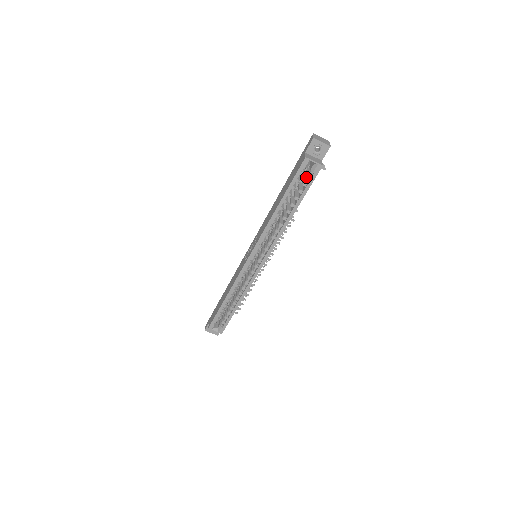
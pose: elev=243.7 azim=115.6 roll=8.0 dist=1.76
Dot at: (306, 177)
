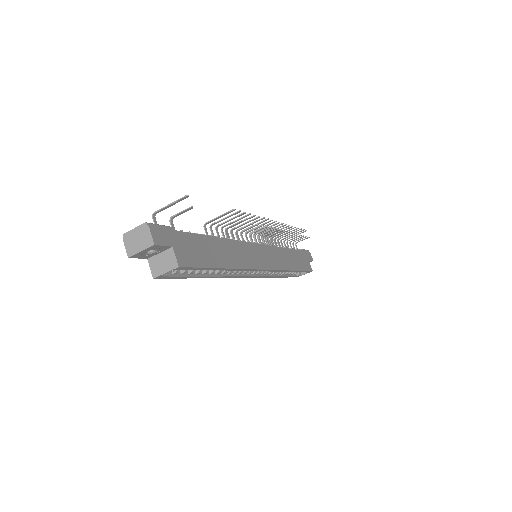
Dot at: occluded
